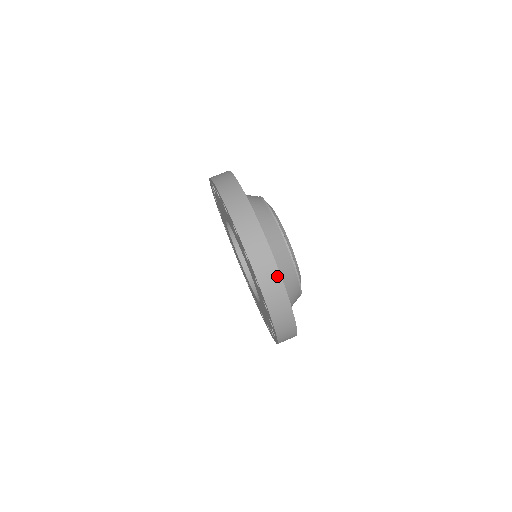
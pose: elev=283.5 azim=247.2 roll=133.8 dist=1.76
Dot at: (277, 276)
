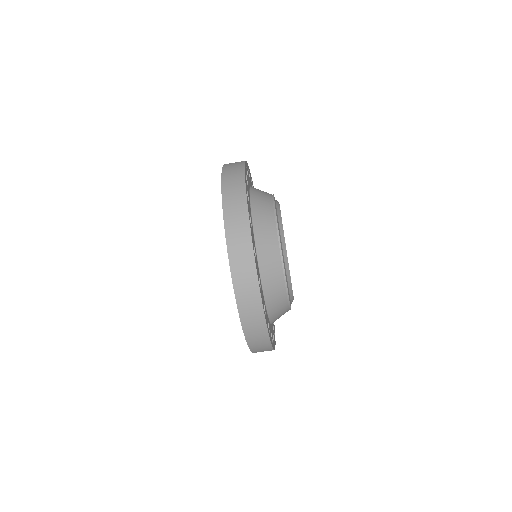
Dot at: (249, 248)
